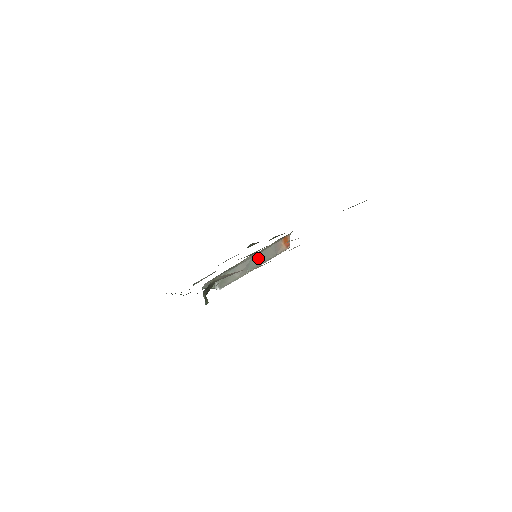
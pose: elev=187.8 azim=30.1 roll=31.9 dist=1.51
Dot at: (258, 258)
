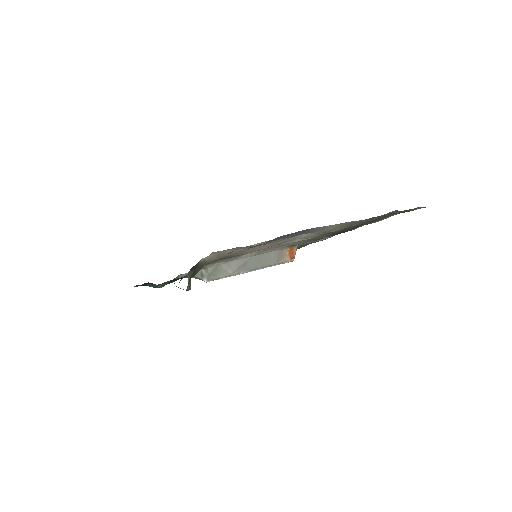
Dot at: (257, 260)
